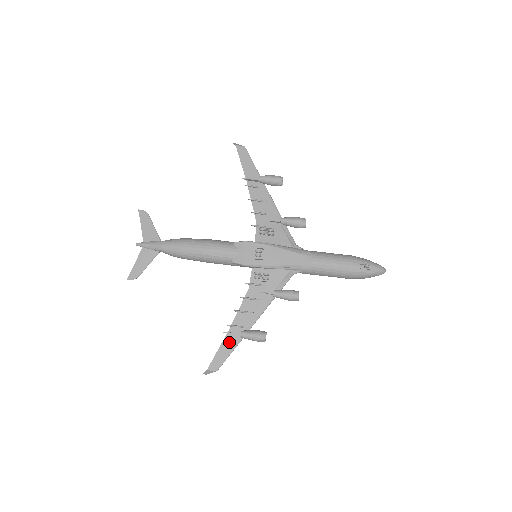
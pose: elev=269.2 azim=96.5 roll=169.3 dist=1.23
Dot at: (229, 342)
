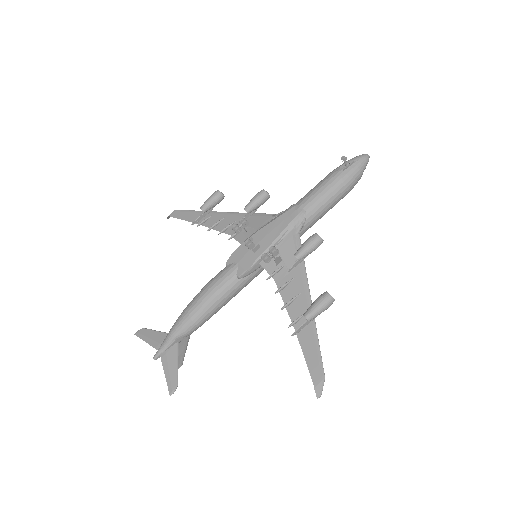
Dot at: (306, 340)
